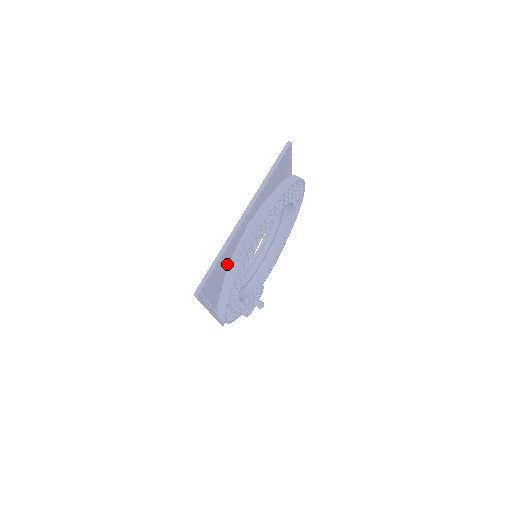
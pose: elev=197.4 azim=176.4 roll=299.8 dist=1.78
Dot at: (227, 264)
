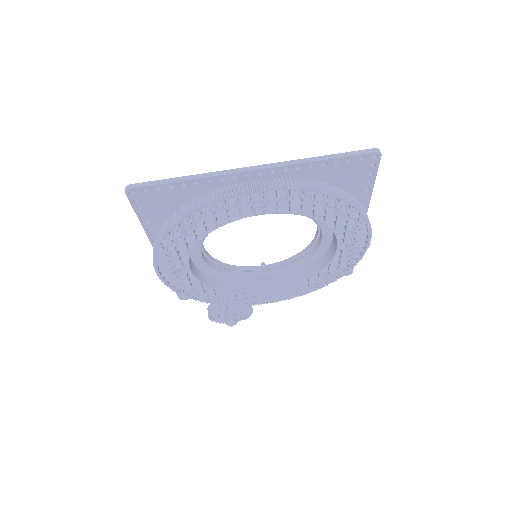
Dot at: occluded
